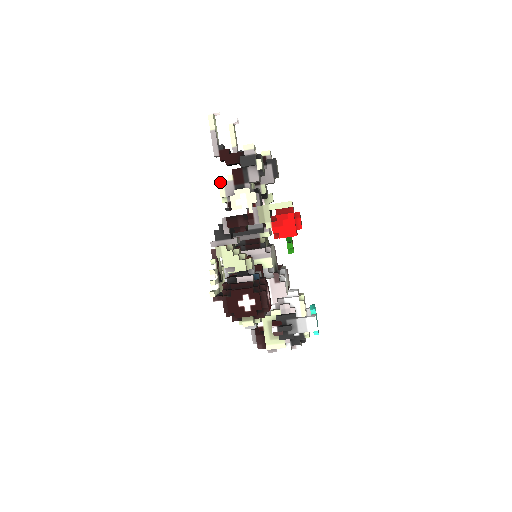
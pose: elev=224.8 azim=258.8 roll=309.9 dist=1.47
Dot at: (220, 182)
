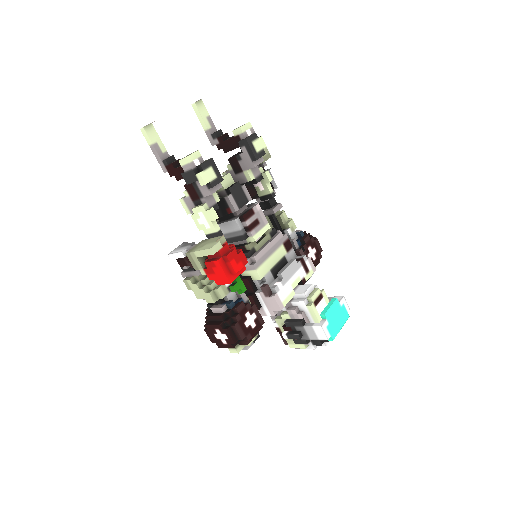
Dot at: (180, 199)
